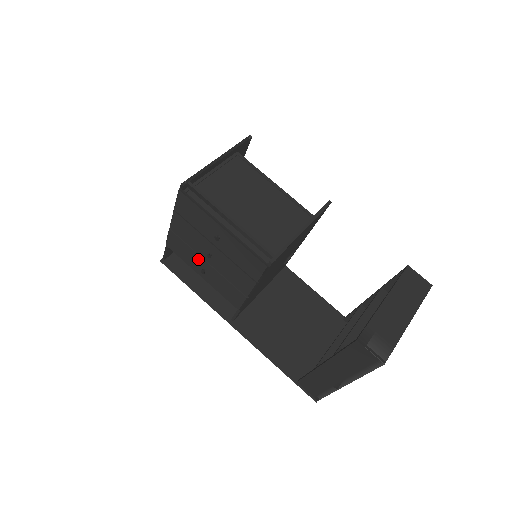
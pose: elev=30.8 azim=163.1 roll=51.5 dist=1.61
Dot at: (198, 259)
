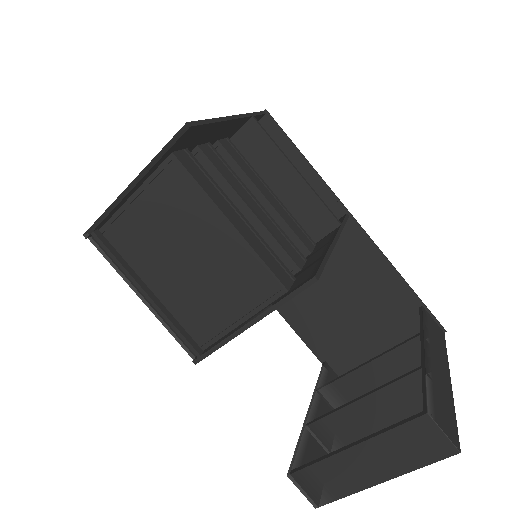
Dot at: occluded
